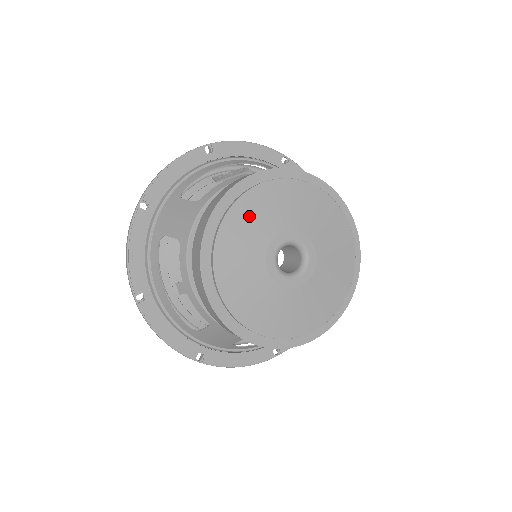
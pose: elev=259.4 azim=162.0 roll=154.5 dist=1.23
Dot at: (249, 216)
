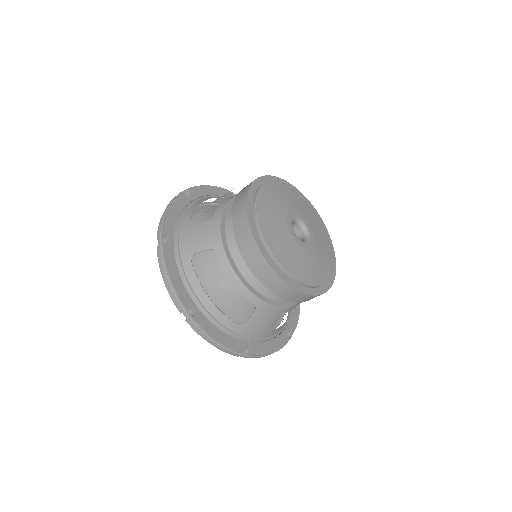
Dot at: (268, 205)
